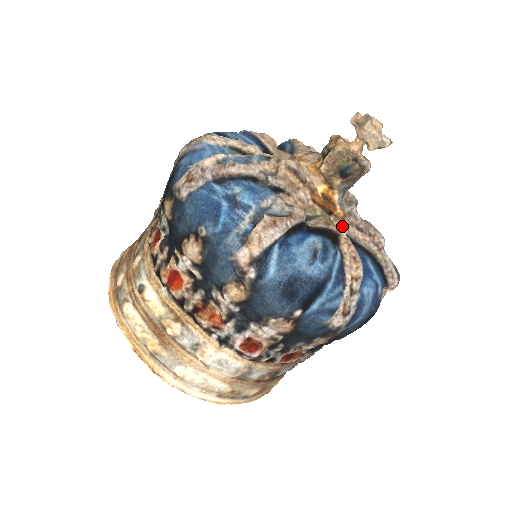
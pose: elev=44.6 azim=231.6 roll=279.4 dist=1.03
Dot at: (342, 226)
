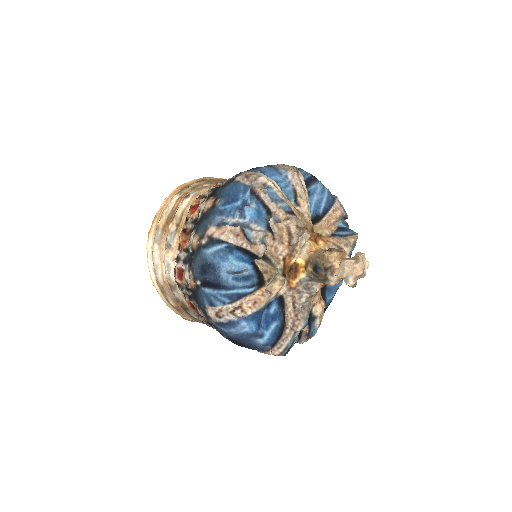
Dot at: occluded
